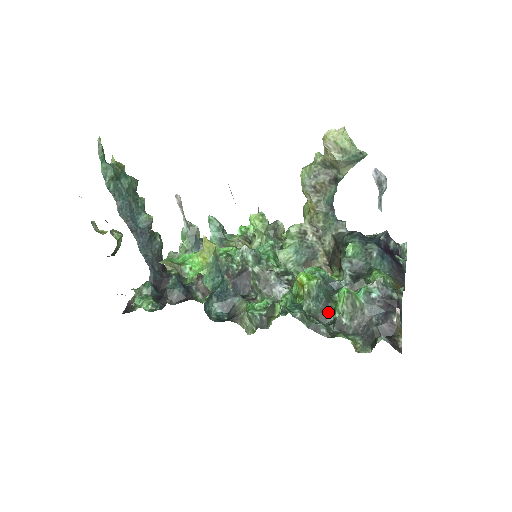
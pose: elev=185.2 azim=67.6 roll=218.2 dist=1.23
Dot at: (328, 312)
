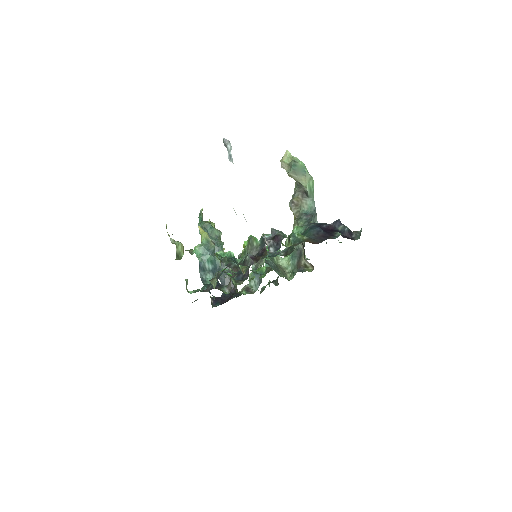
Dot at: occluded
